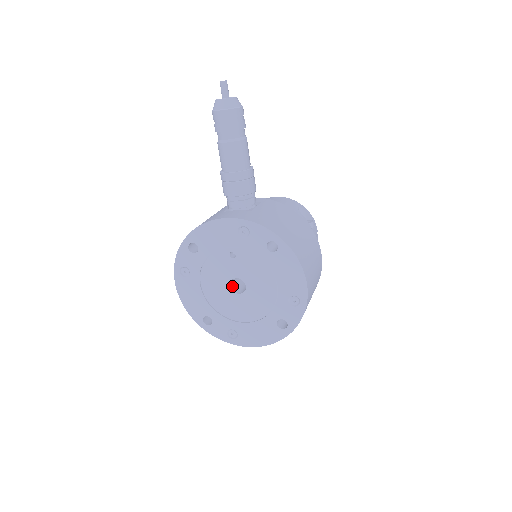
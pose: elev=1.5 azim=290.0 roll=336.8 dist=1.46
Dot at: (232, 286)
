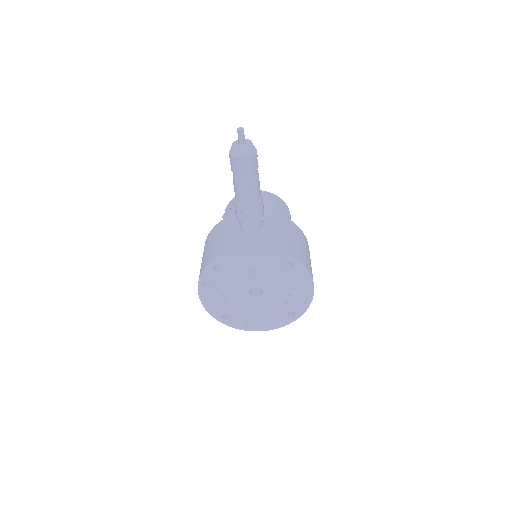
Dot at: (249, 291)
